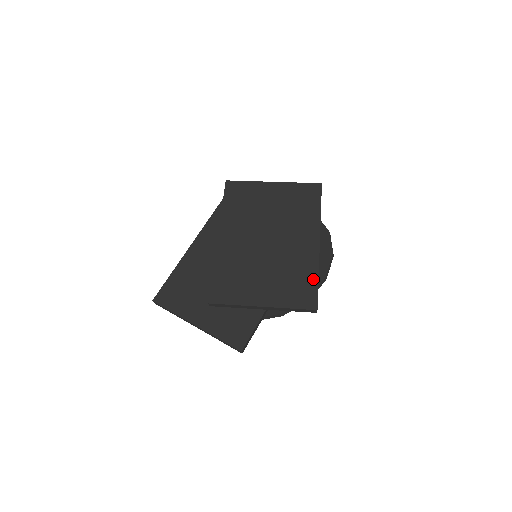
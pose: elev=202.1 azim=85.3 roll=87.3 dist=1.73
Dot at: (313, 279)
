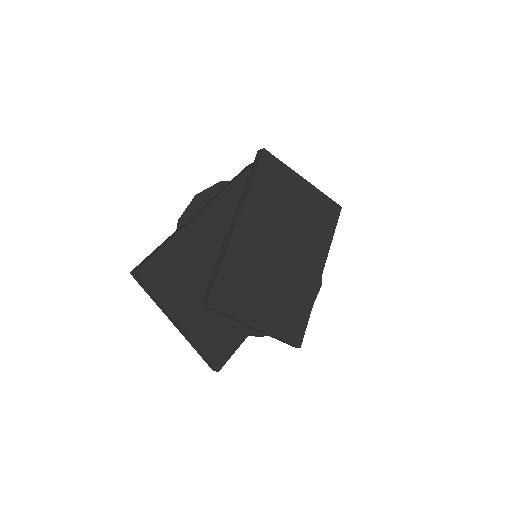
Dot at: (306, 313)
